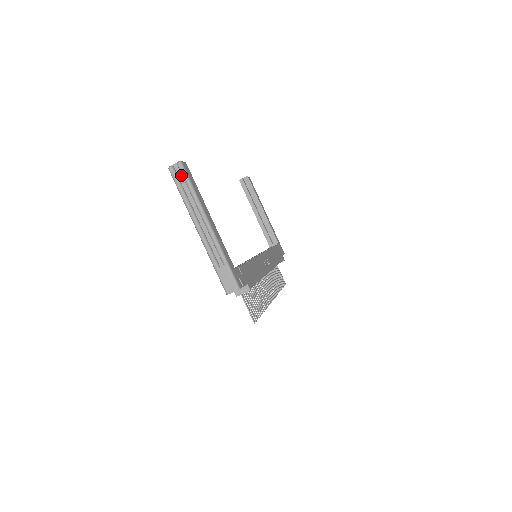
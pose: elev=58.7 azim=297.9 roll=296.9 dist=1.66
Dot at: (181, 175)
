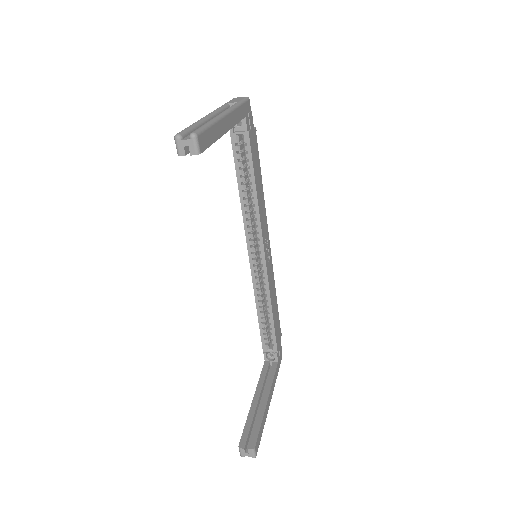
Dot at: occluded
